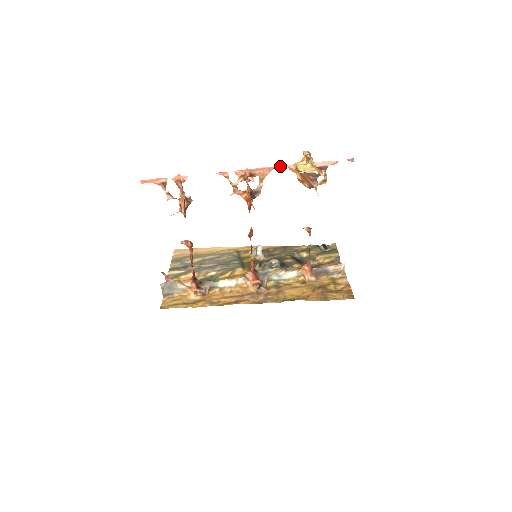
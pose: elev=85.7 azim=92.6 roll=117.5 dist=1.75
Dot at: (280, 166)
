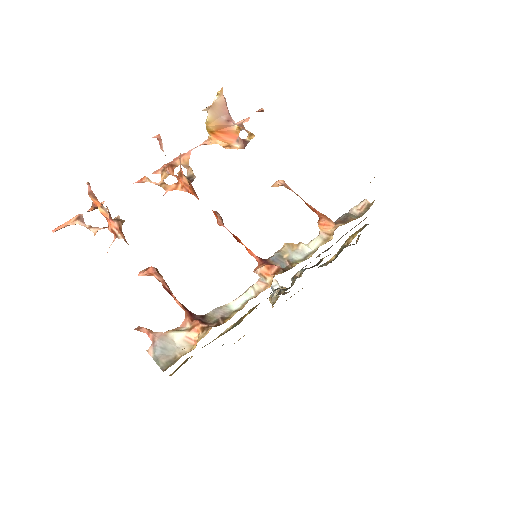
Dot at: (196, 147)
